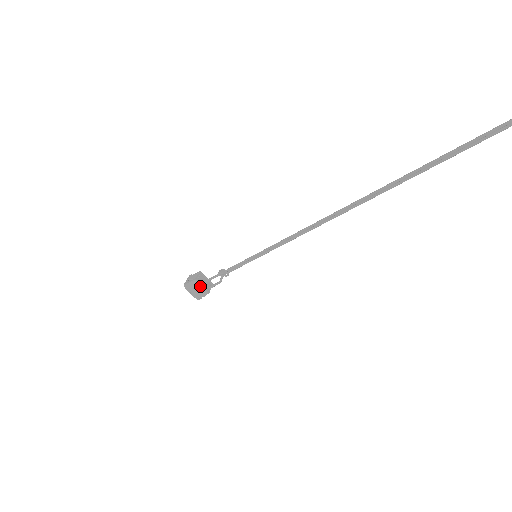
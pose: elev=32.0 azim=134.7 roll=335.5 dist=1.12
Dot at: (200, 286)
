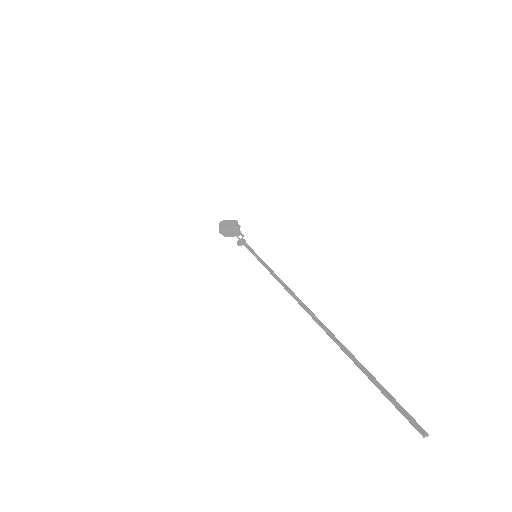
Dot at: (231, 236)
